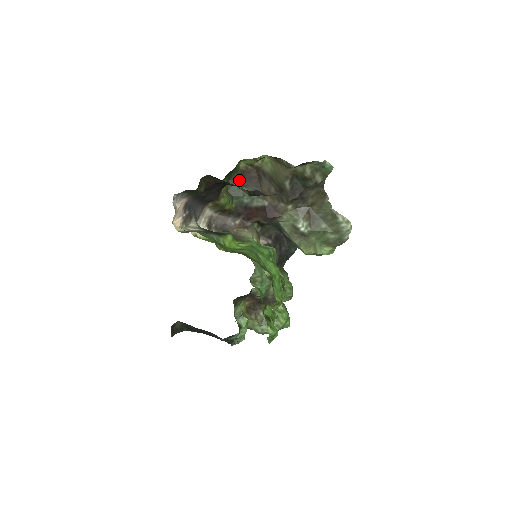
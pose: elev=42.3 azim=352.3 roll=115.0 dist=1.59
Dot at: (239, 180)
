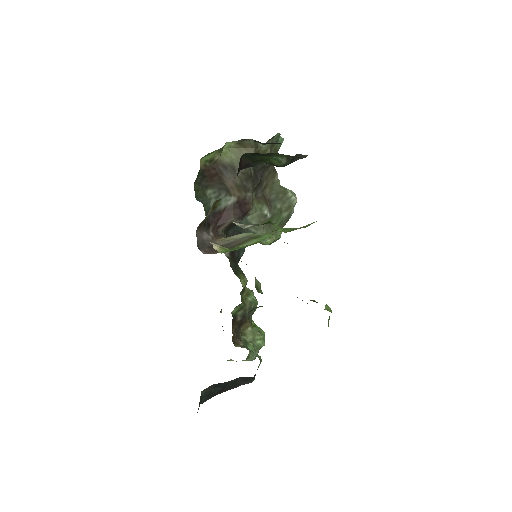
Dot at: (201, 183)
